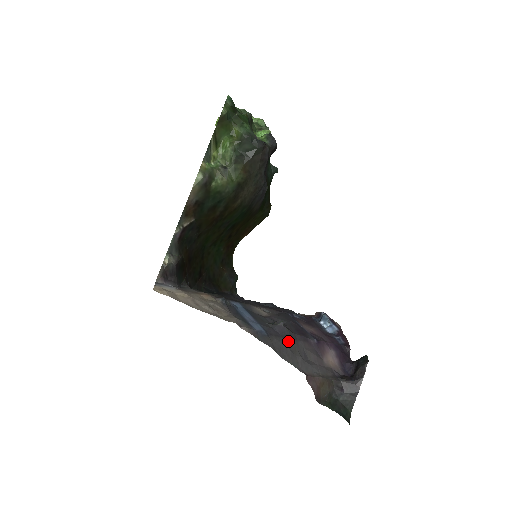
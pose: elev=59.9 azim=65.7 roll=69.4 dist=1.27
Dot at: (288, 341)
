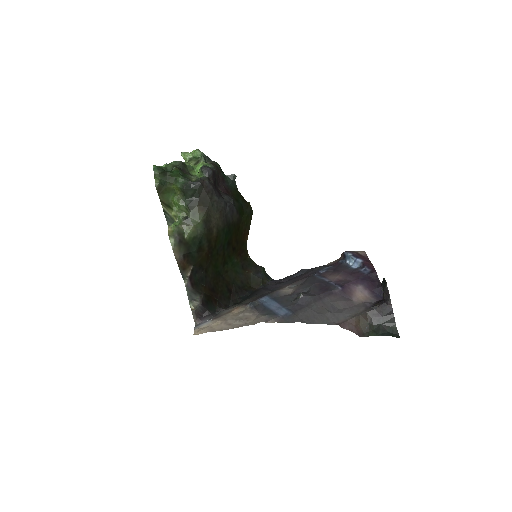
Dot at: (313, 306)
